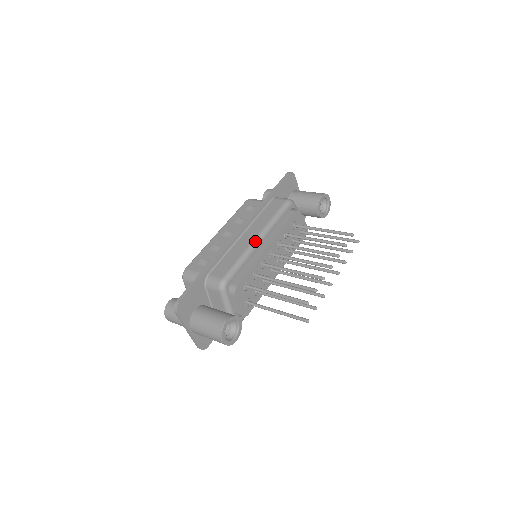
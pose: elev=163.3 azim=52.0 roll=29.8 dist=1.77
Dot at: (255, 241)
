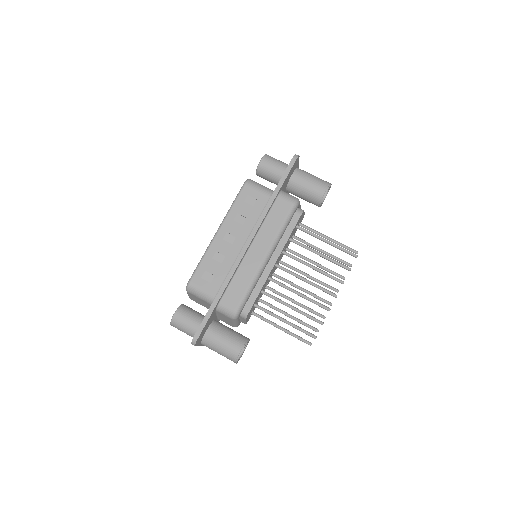
Dot at: (264, 262)
